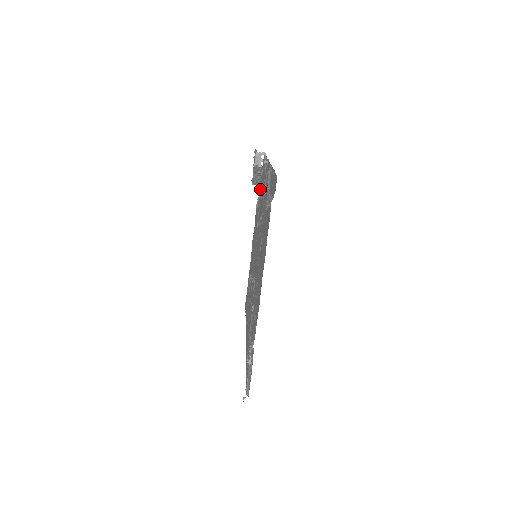
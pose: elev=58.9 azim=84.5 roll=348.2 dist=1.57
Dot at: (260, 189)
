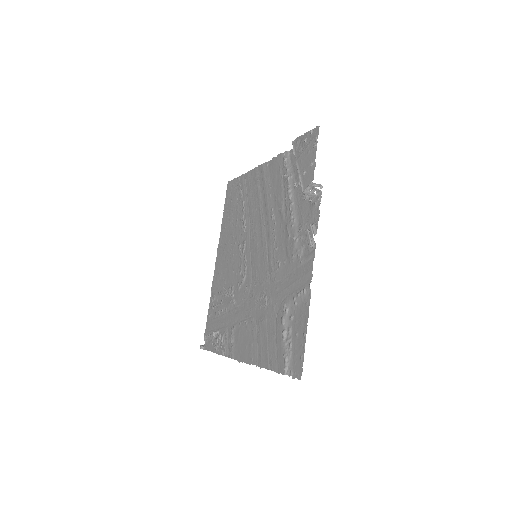
Dot at: (295, 186)
